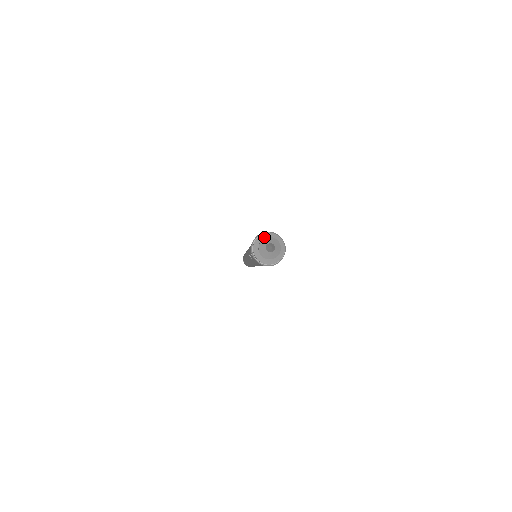
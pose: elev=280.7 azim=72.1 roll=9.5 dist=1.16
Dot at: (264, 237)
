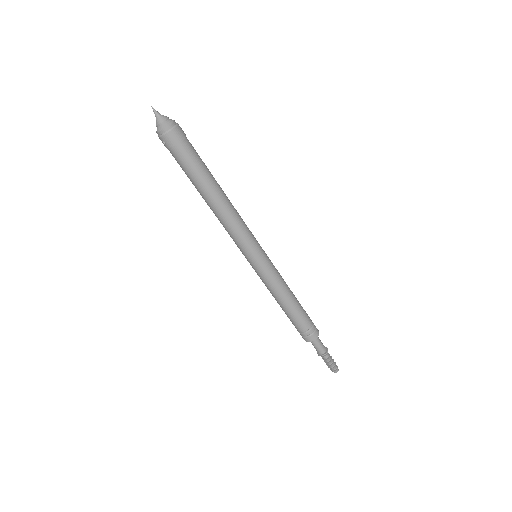
Dot at: occluded
